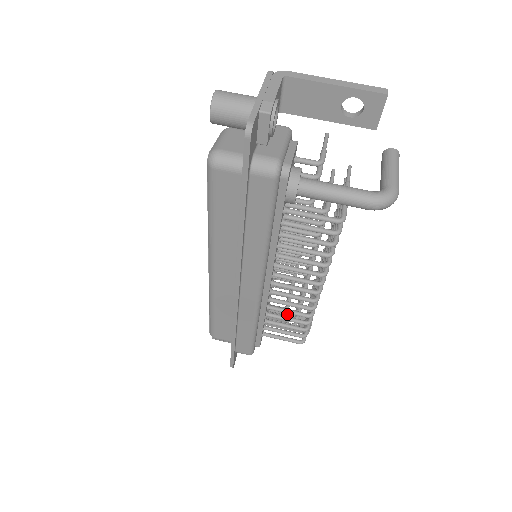
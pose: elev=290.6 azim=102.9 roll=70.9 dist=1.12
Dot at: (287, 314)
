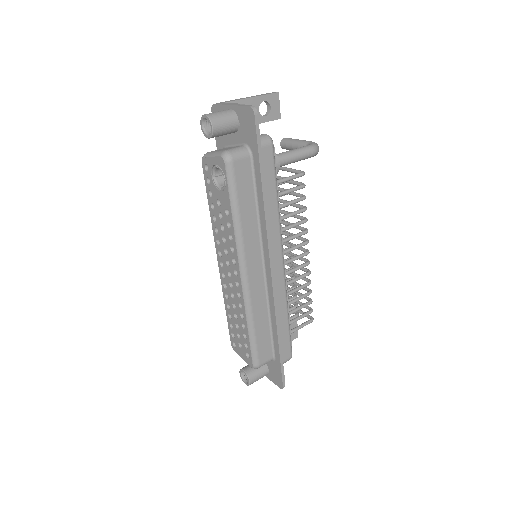
Dot at: occluded
